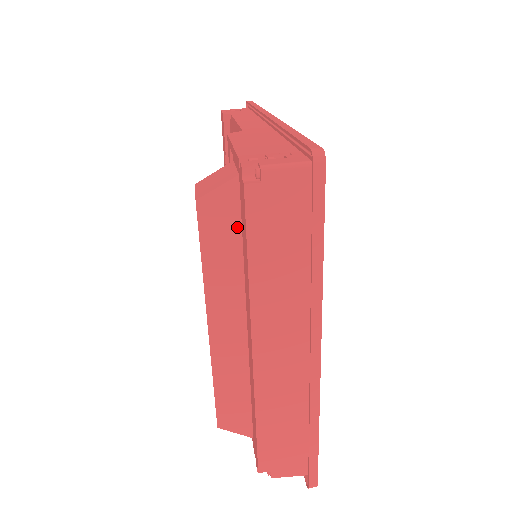
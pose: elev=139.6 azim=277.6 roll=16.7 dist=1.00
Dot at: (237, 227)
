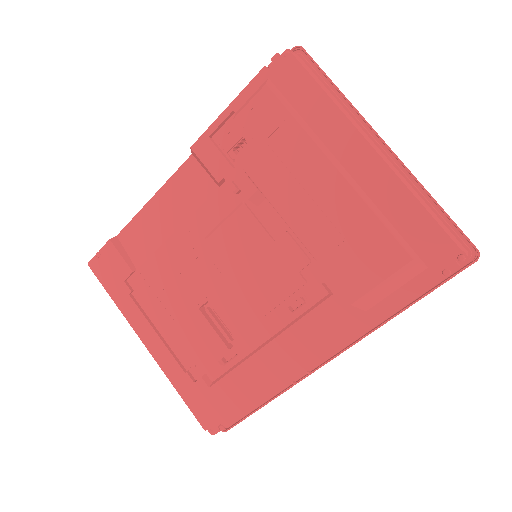
Dot at: (290, 105)
